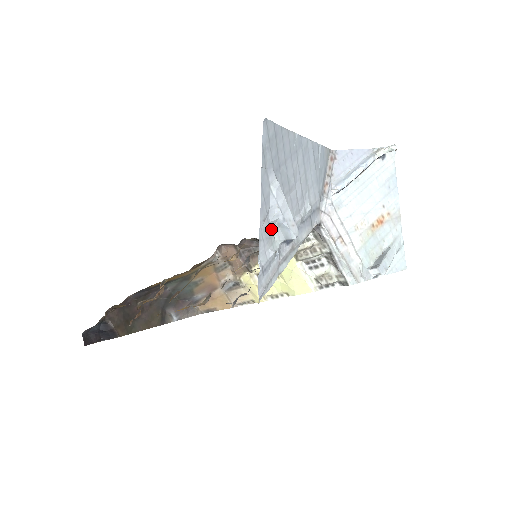
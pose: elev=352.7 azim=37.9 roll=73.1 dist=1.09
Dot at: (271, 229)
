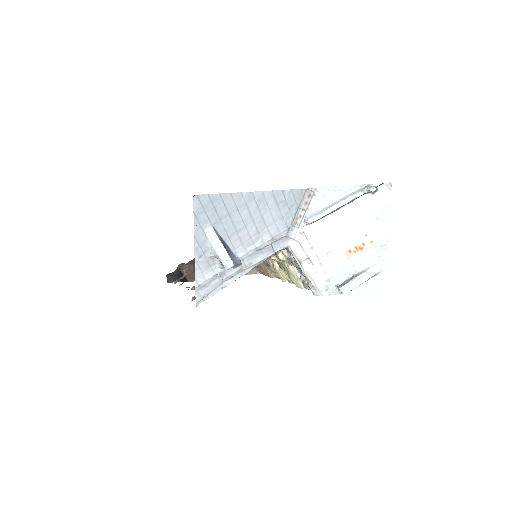
Dot at: (210, 261)
